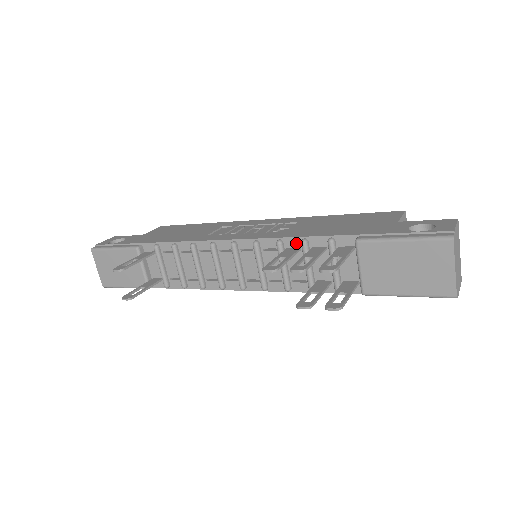
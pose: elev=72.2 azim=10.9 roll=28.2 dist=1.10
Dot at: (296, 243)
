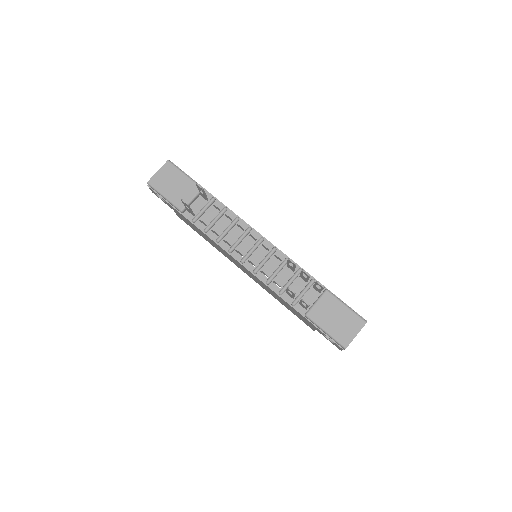
Dot at: occluded
